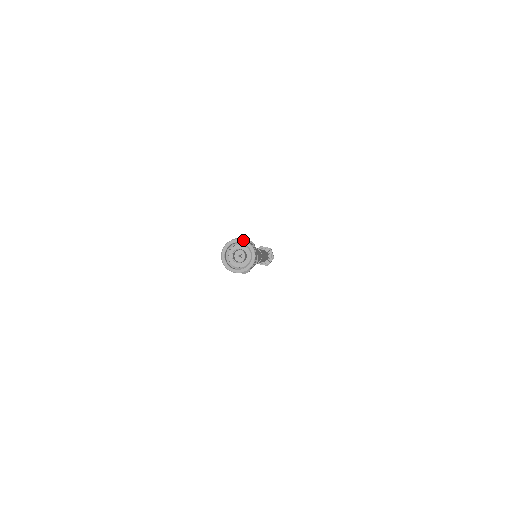
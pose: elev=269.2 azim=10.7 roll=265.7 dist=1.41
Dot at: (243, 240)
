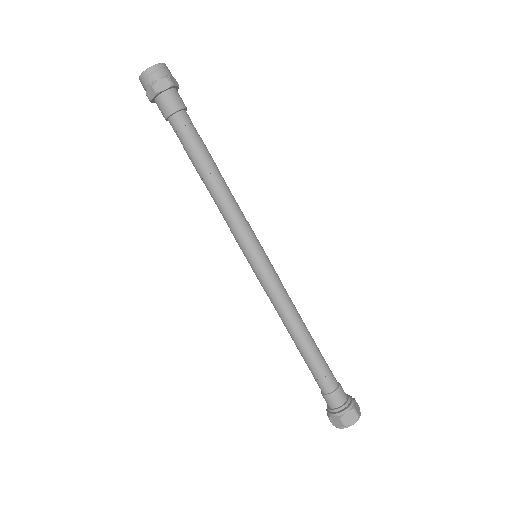
Dot at: occluded
